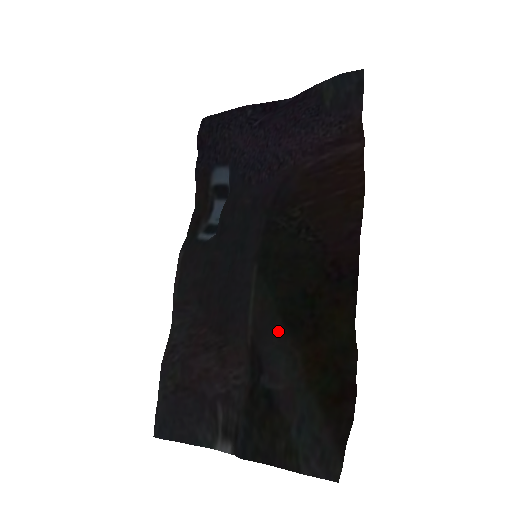
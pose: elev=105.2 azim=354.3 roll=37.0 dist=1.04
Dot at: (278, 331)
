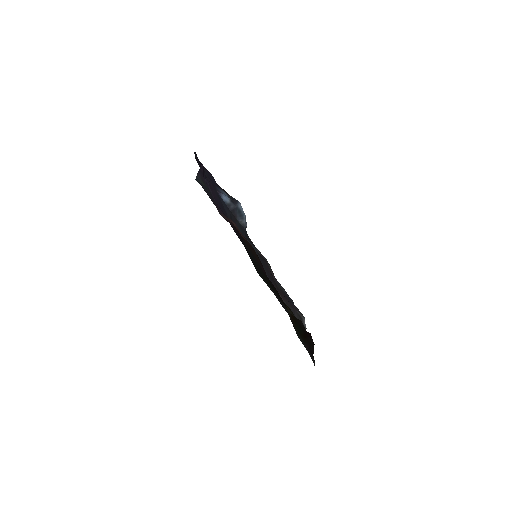
Dot at: (279, 299)
